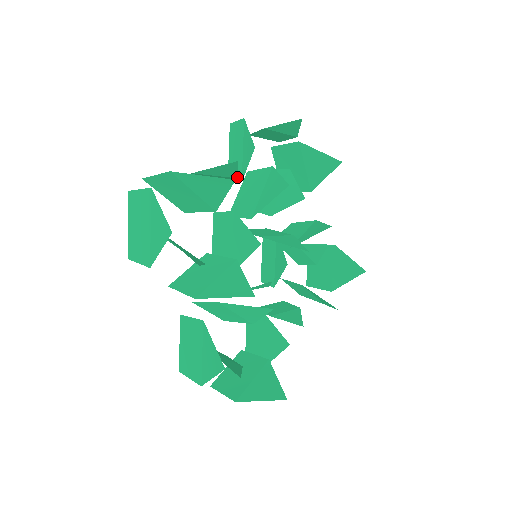
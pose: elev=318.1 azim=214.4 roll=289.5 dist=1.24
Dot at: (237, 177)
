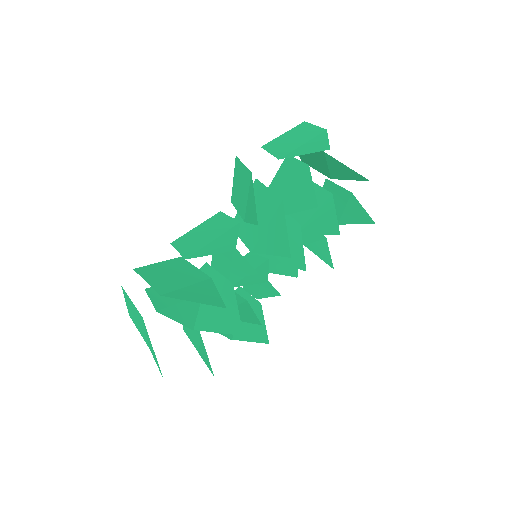
Dot at: (238, 224)
